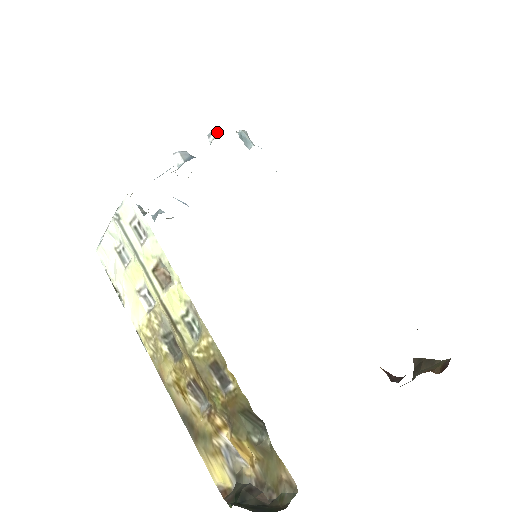
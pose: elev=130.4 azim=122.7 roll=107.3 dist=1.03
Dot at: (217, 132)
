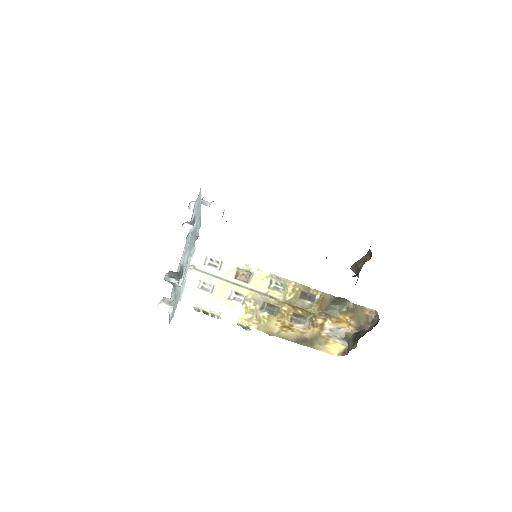
Dot at: (194, 203)
